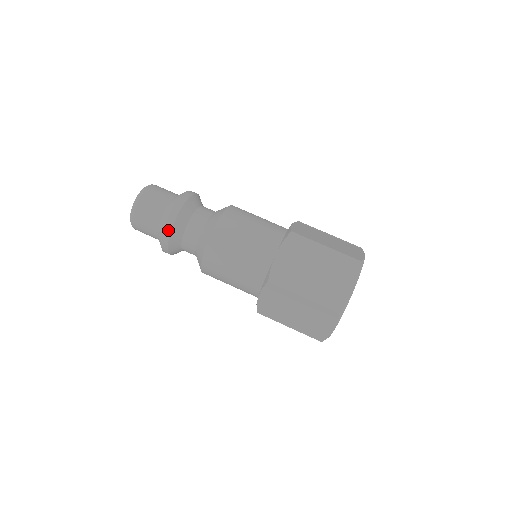
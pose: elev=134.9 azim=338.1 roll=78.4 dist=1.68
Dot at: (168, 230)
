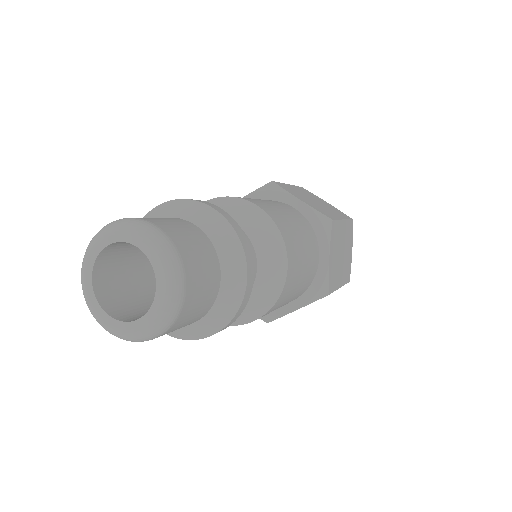
Dot at: (241, 311)
